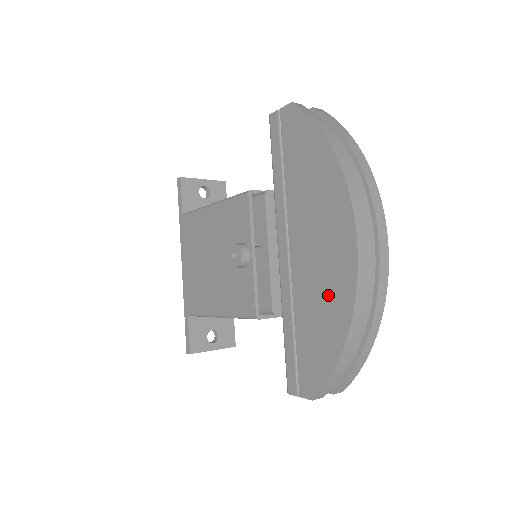
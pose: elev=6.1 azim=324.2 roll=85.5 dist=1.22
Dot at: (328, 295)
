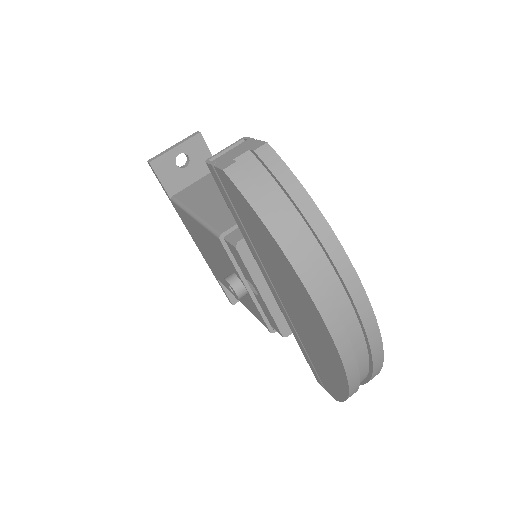
Dot at: (324, 357)
